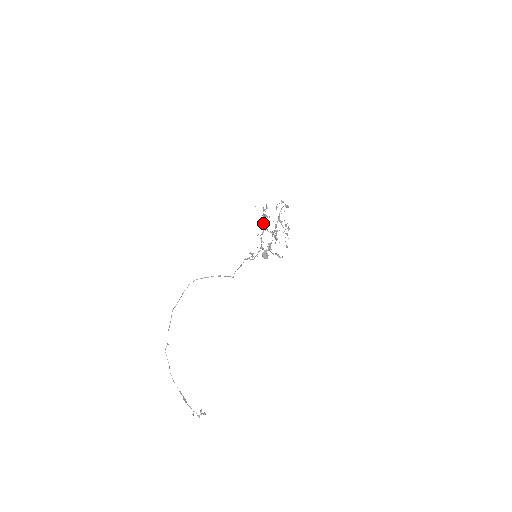
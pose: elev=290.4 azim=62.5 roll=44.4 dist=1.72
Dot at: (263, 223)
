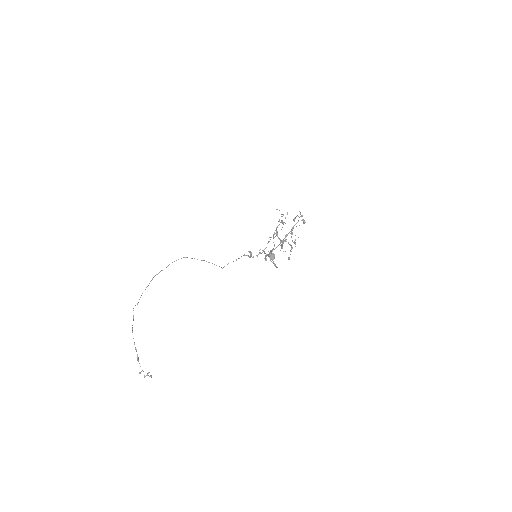
Dot at: (276, 228)
